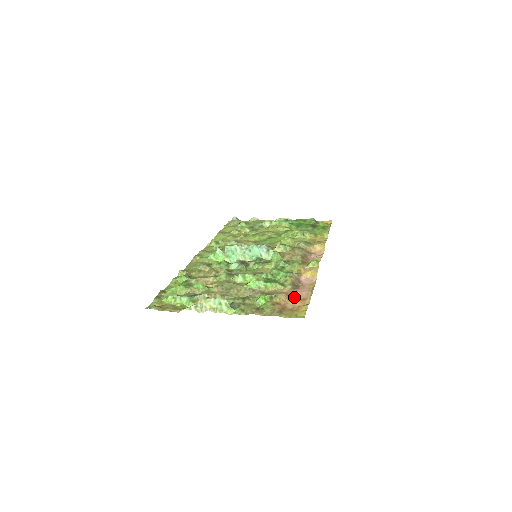
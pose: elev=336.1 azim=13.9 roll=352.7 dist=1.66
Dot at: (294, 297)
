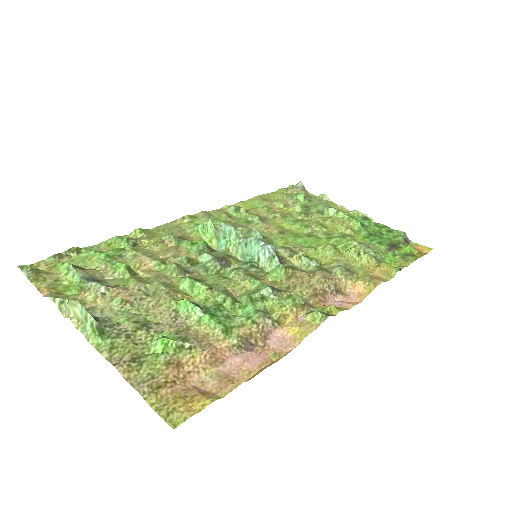
Dot at: (223, 365)
